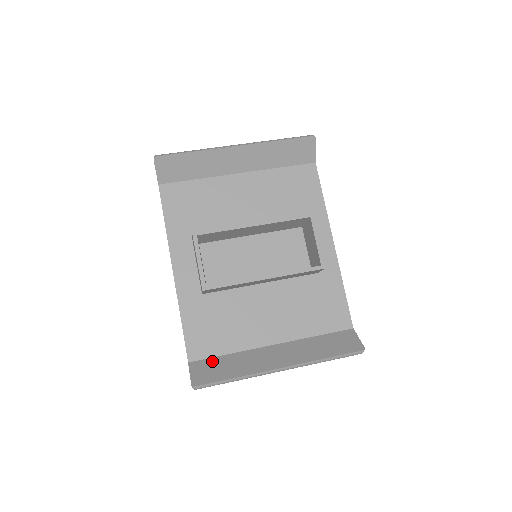
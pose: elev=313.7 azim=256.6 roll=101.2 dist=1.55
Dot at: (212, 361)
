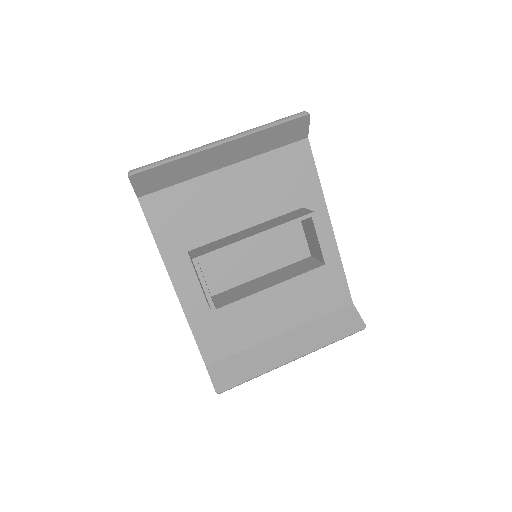
Dot at: (228, 362)
